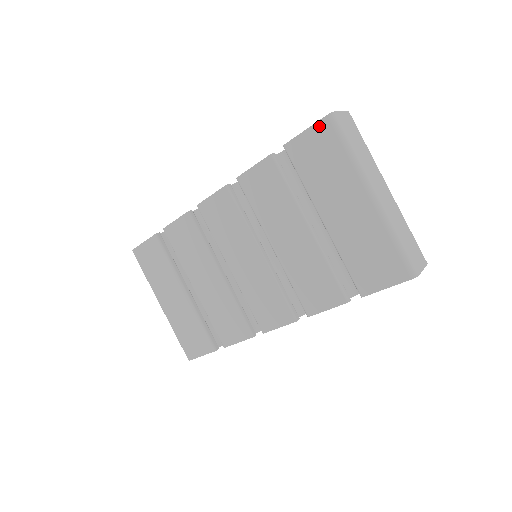
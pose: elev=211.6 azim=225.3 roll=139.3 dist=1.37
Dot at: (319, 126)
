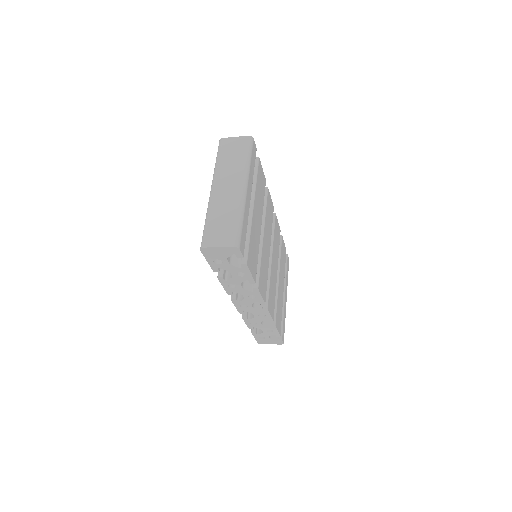
Dot at: occluded
